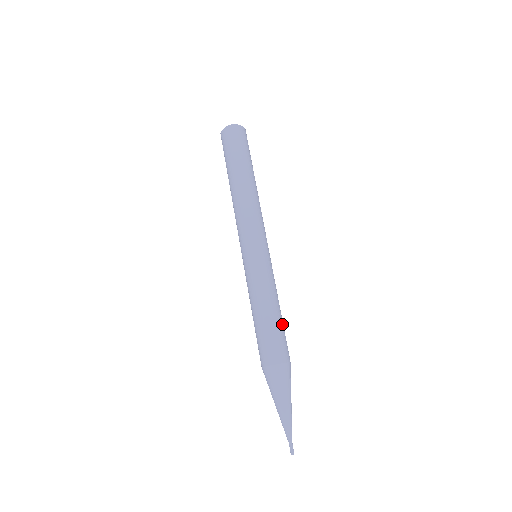
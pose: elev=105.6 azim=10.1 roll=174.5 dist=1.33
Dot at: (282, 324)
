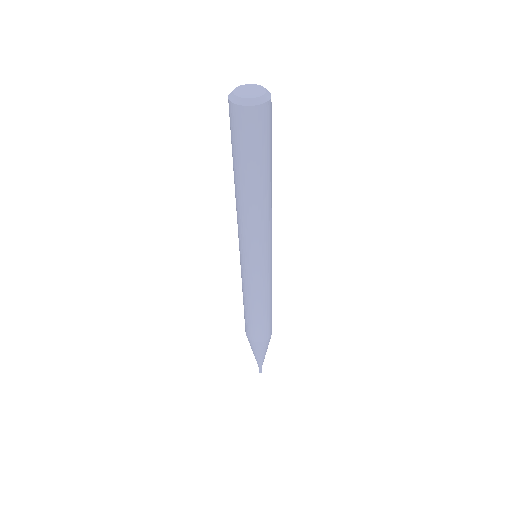
Dot at: occluded
